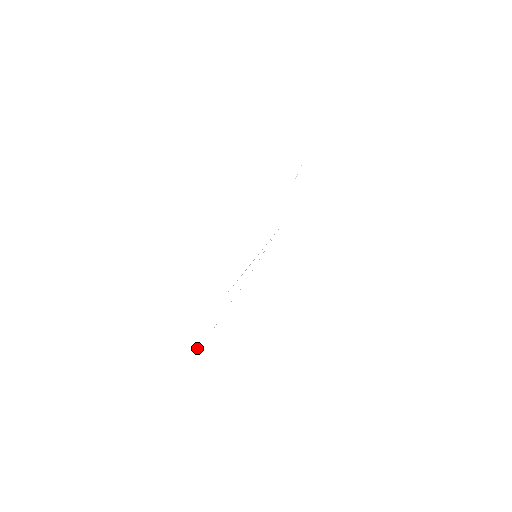
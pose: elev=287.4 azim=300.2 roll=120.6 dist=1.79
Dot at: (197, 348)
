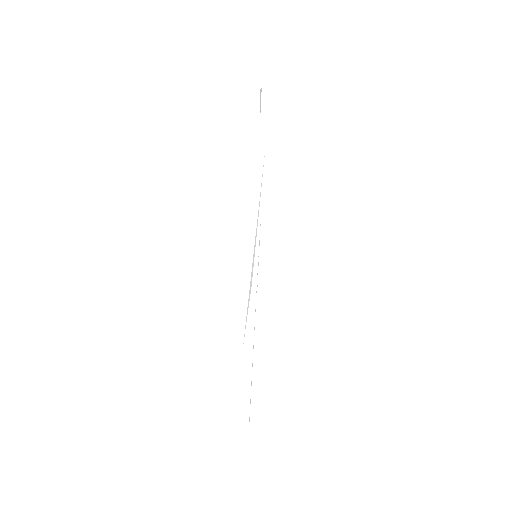
Dot at: occluded
